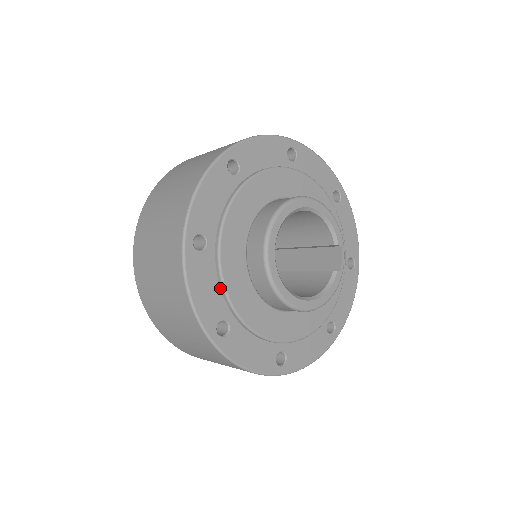
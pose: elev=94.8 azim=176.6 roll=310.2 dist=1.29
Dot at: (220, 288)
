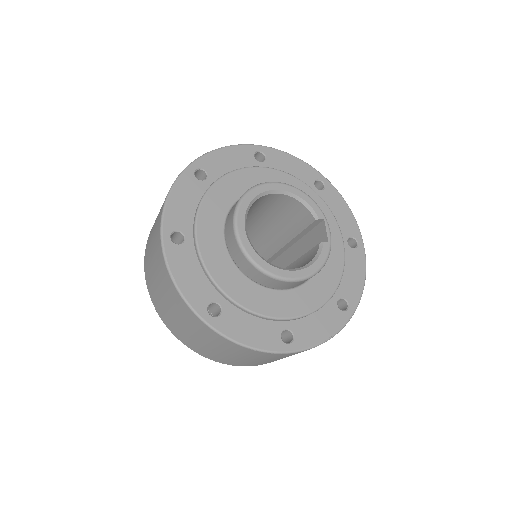
Dot at: (205, 274)
